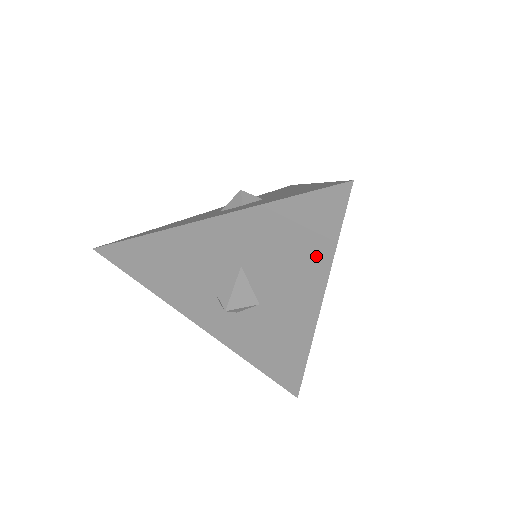
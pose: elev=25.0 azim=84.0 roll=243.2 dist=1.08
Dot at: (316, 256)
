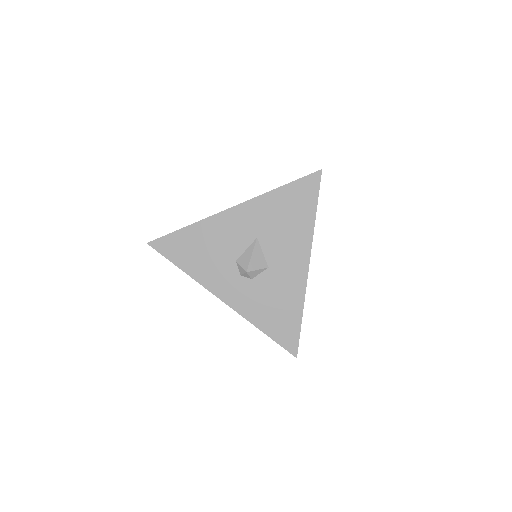
Dot at: (305, 221)
